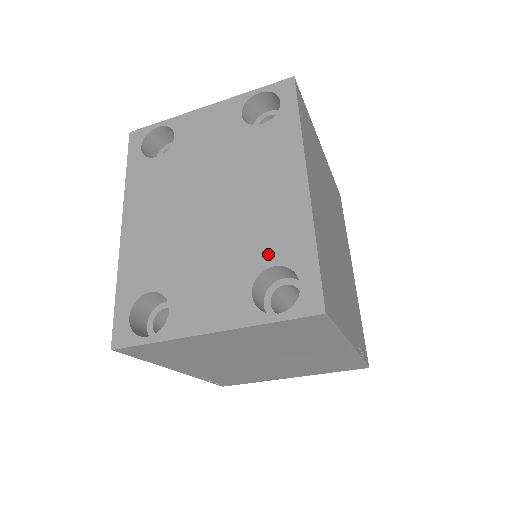
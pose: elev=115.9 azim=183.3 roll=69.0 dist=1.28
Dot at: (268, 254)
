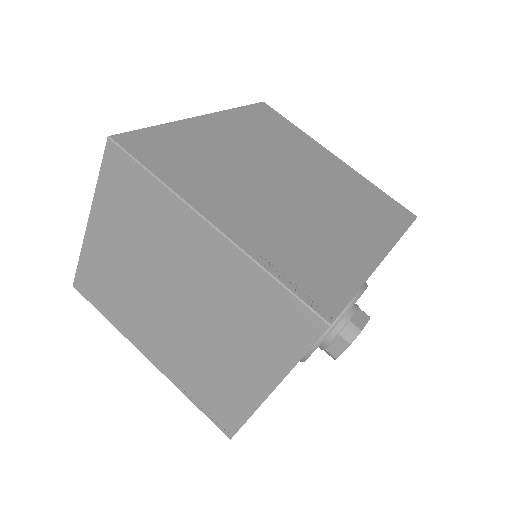
Dot at: occluded
